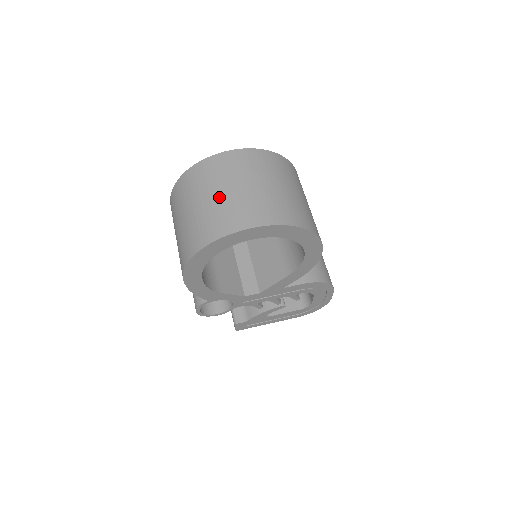
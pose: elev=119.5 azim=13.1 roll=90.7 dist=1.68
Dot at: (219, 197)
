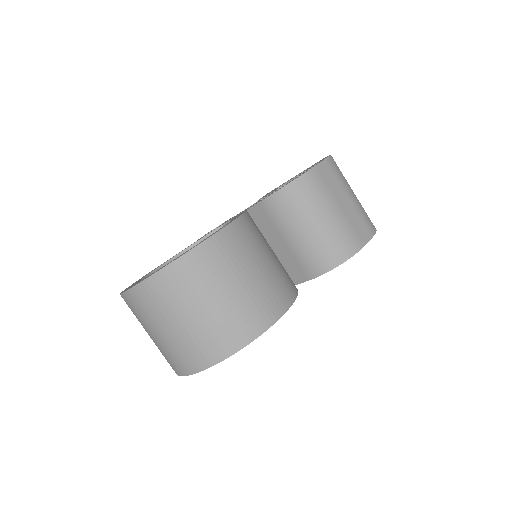
Dot at: occluded
